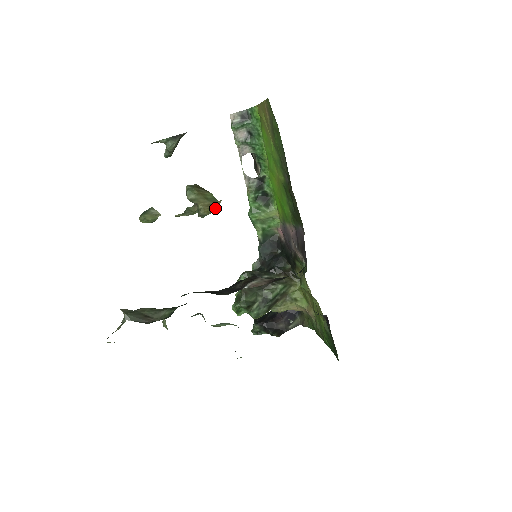
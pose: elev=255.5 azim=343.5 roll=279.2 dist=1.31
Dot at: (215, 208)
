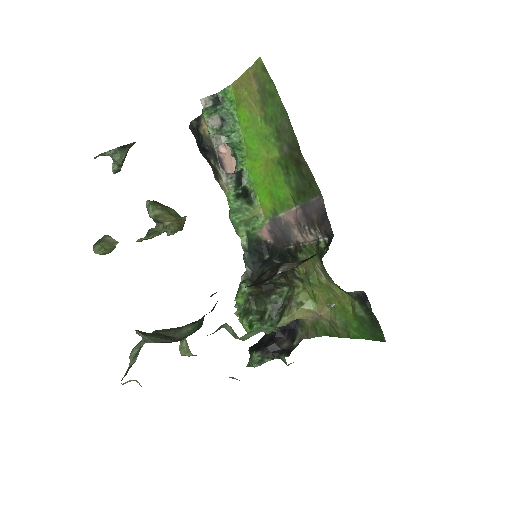
Dot at: (182, 224)
